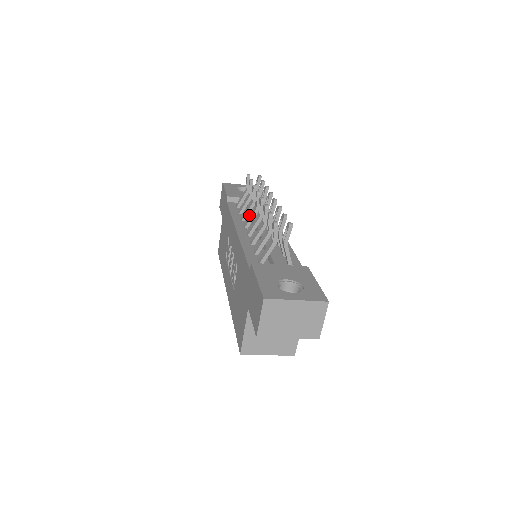
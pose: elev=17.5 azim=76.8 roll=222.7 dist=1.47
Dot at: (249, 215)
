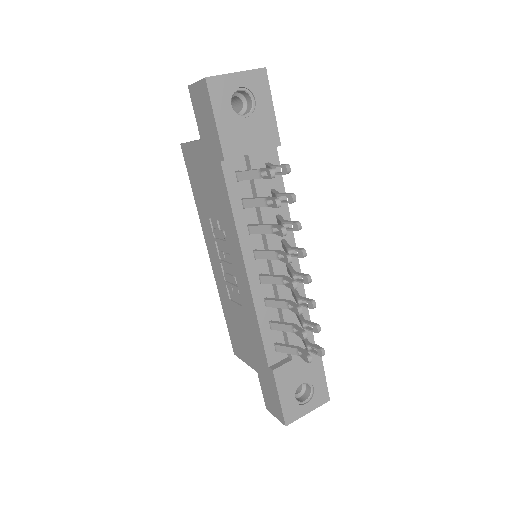
Dot at: (257, 212)
